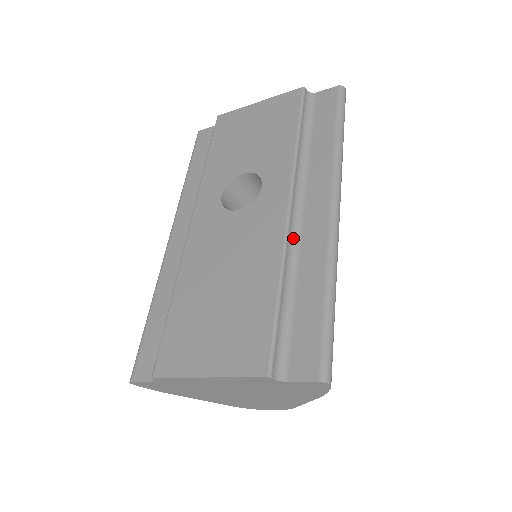
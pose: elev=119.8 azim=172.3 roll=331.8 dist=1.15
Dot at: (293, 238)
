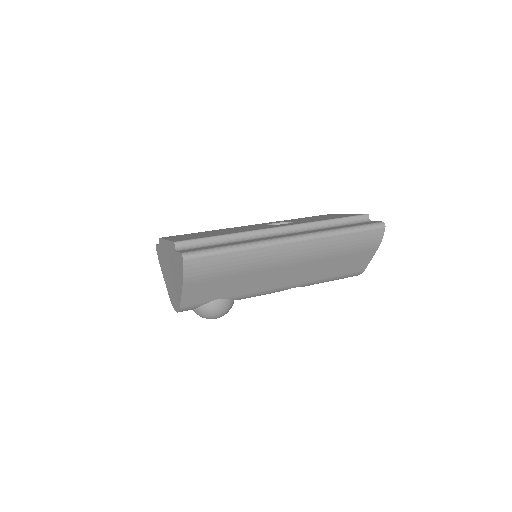
Dot at: (261, 235)
